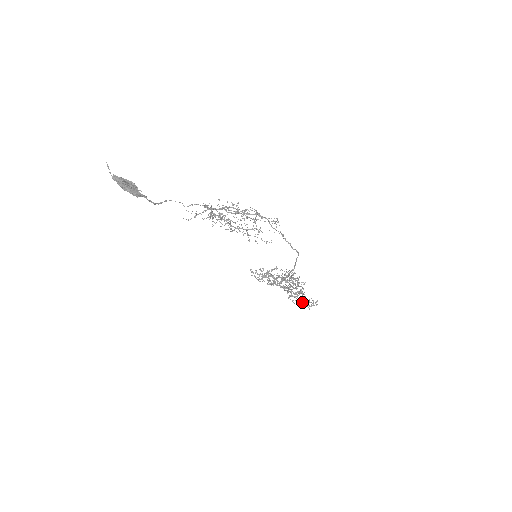
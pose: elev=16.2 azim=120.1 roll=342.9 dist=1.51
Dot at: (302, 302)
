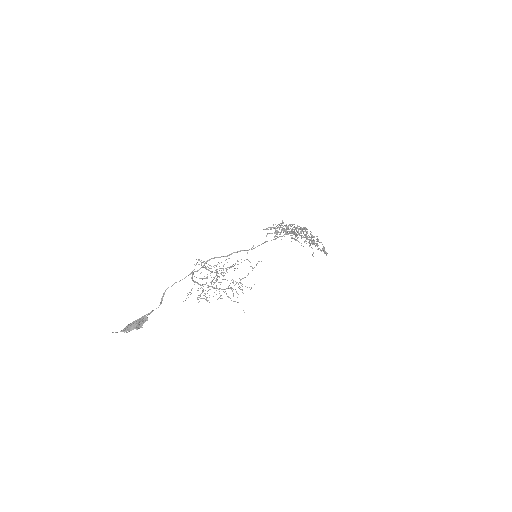
Dot at: (318, 240)
